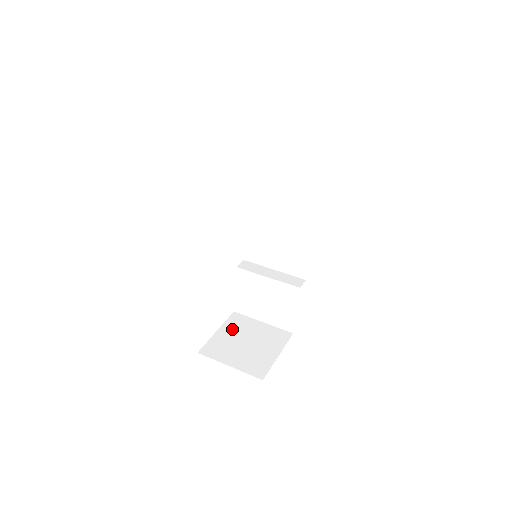
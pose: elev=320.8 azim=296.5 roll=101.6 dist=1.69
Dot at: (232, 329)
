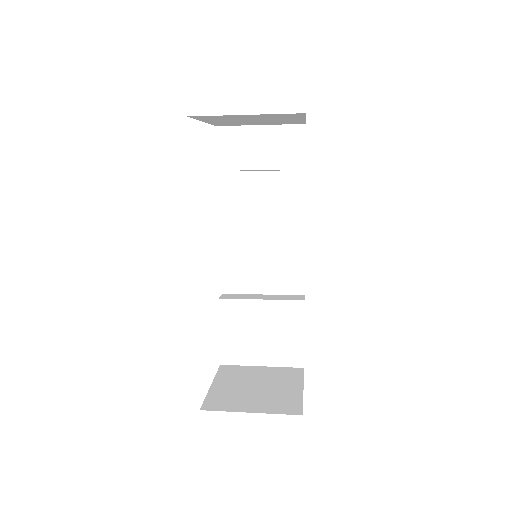
Dot at: (229, 379)
